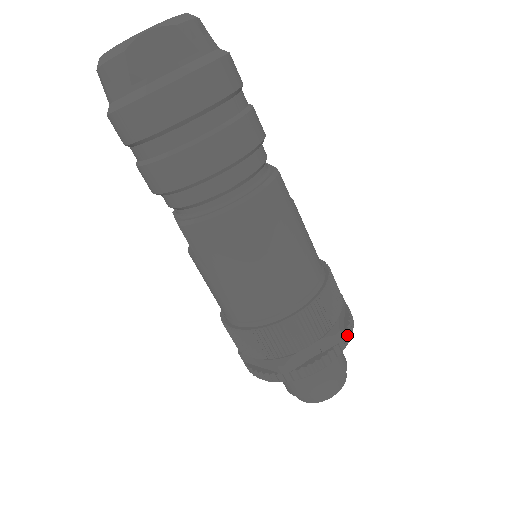
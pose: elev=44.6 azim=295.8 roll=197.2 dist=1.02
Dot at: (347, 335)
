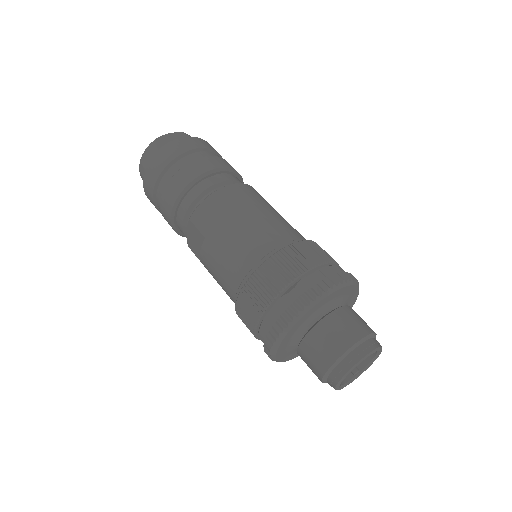
Dot at: occluded
